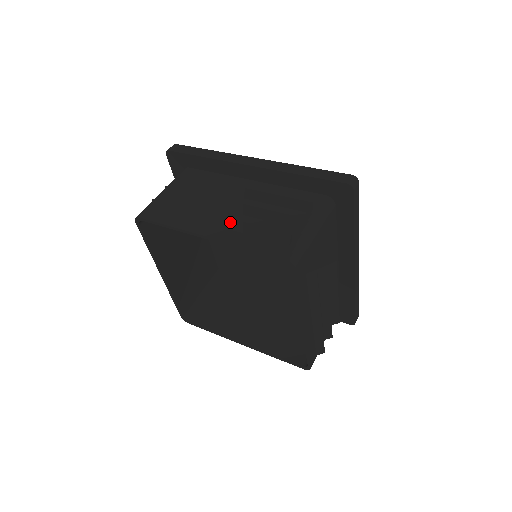
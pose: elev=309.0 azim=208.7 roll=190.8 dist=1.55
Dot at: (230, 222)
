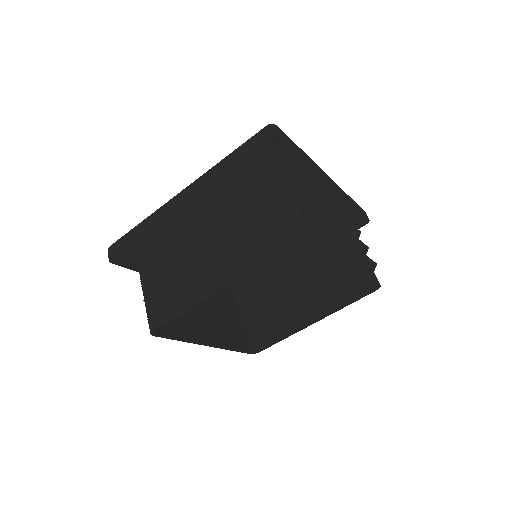
Dot at: (223, 259)
